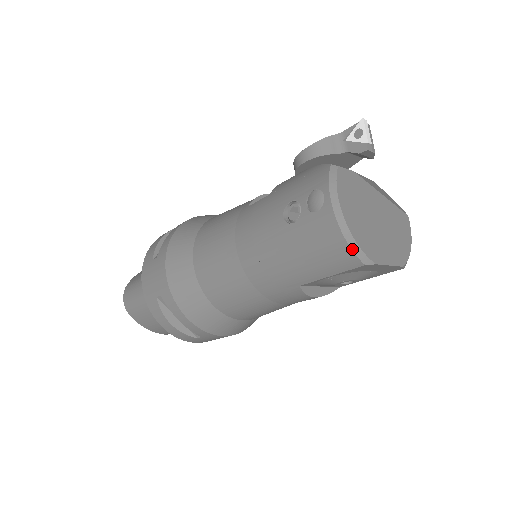
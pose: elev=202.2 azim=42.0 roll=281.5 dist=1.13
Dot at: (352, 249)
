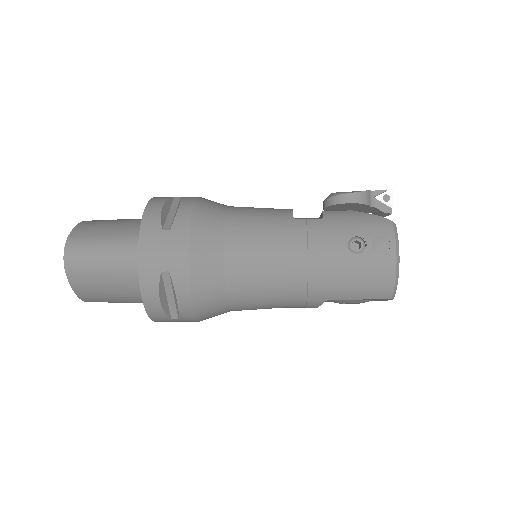
Dot at: (394, 287)
